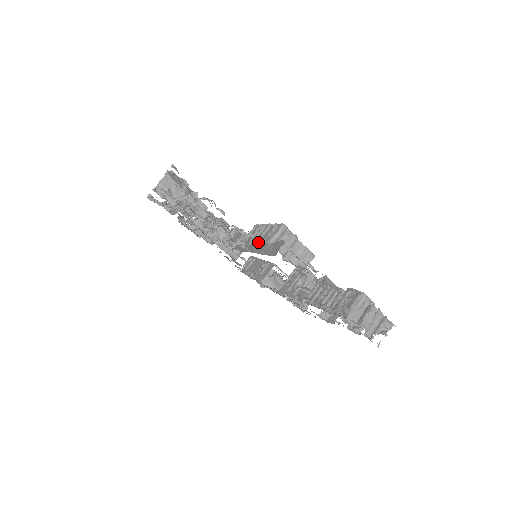
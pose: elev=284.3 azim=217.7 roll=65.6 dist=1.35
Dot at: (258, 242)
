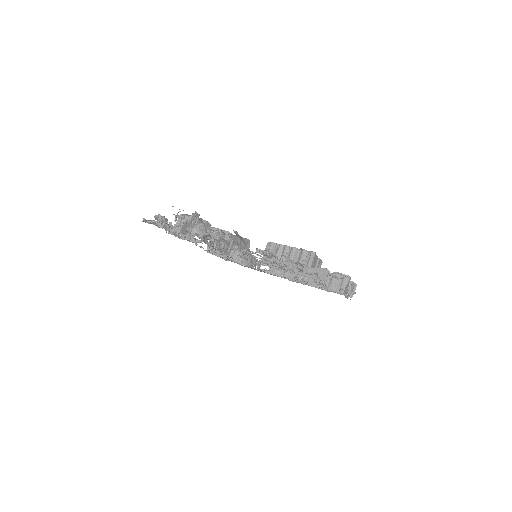
Dot at: (318, 276)
